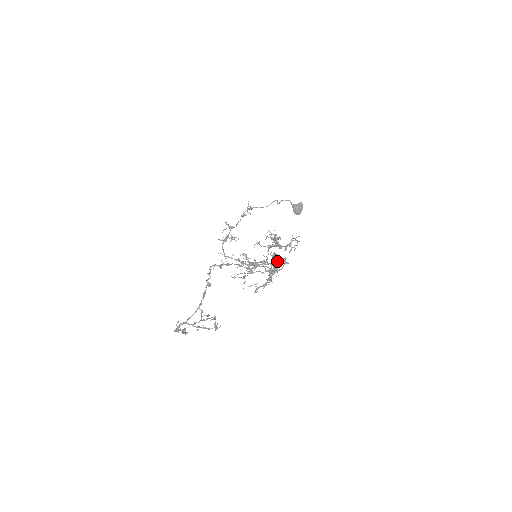
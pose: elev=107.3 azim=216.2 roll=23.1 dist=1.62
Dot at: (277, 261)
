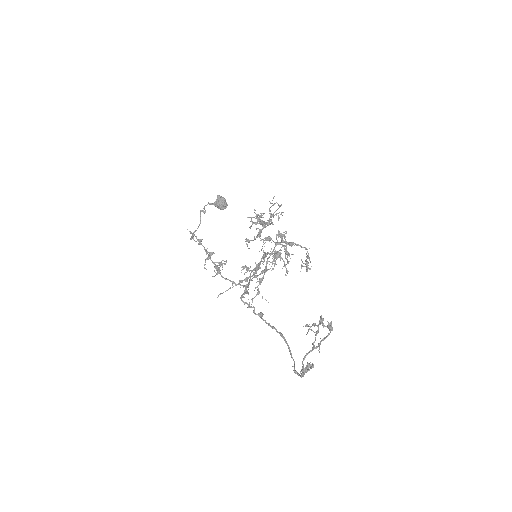
Dot at: (286, 232)
